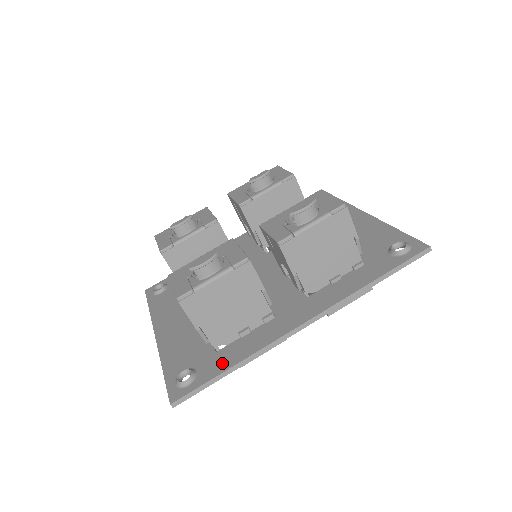
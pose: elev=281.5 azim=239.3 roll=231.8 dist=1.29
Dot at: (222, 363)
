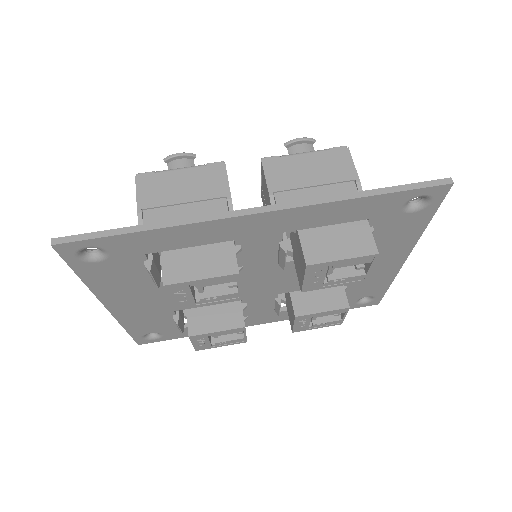
Dot at: occluded
